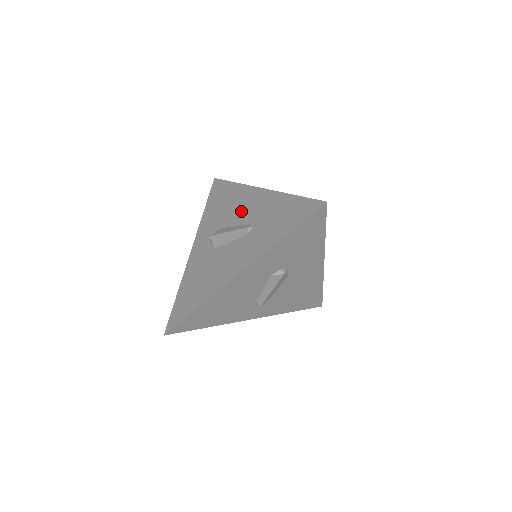
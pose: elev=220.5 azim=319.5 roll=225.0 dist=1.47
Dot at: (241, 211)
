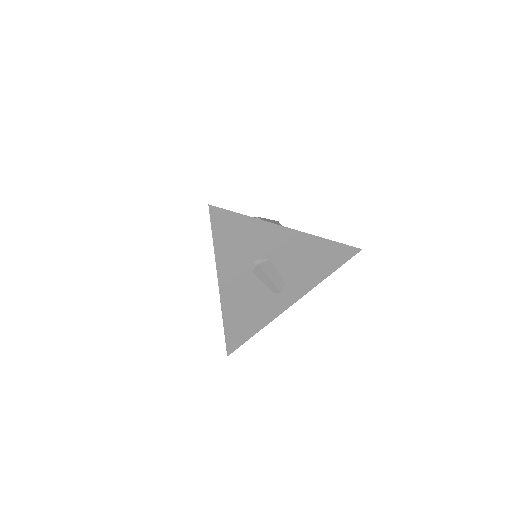
Dot at: occluded
